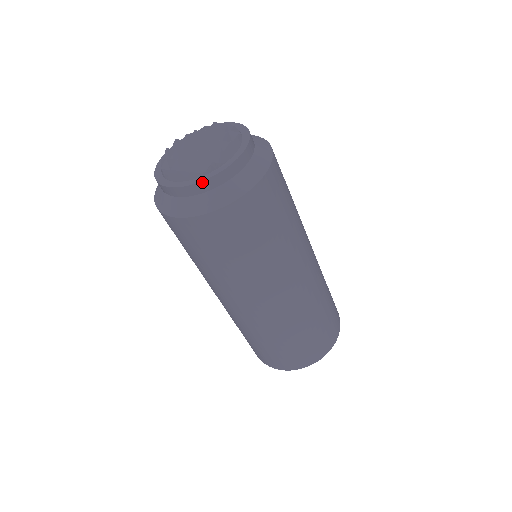
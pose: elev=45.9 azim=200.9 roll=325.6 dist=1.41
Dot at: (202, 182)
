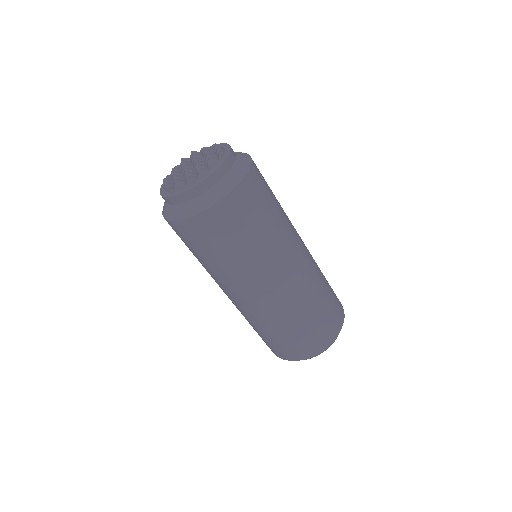
Dot at: (223, 164)
